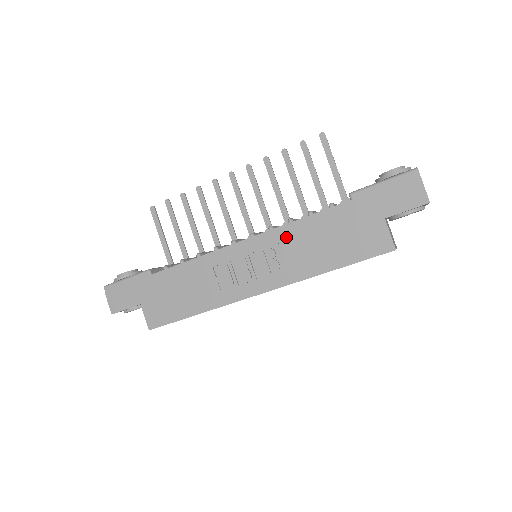
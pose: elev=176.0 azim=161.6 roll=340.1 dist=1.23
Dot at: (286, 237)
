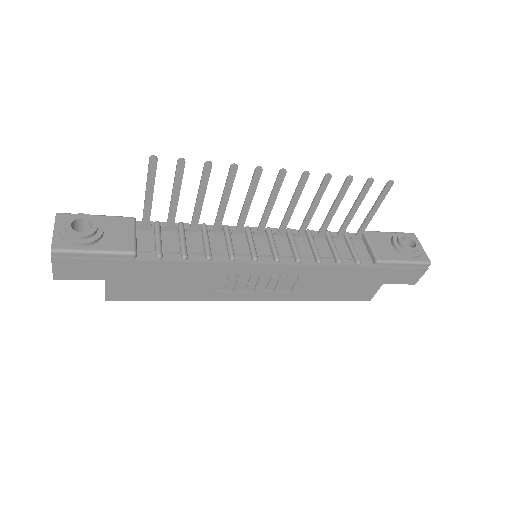
Dot at: (307, 273)
